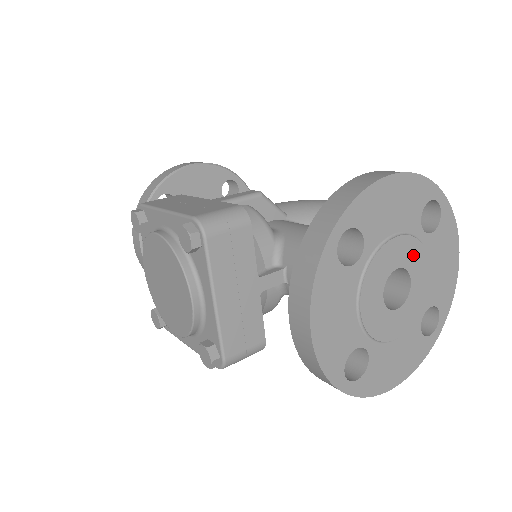
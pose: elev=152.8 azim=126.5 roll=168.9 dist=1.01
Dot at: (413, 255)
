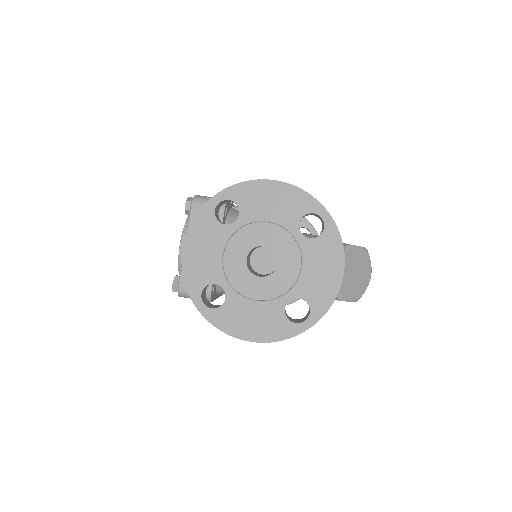
Dot at: (284, 244)
